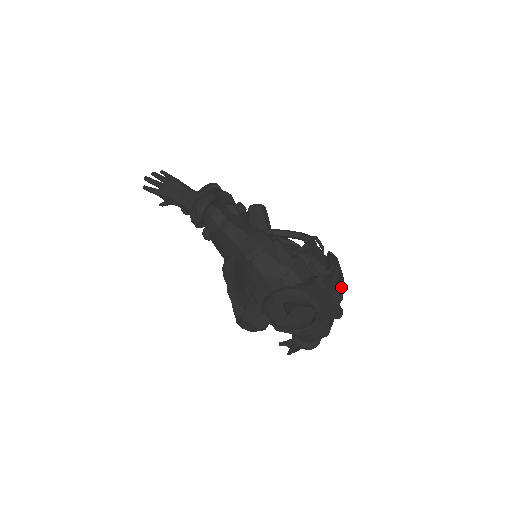
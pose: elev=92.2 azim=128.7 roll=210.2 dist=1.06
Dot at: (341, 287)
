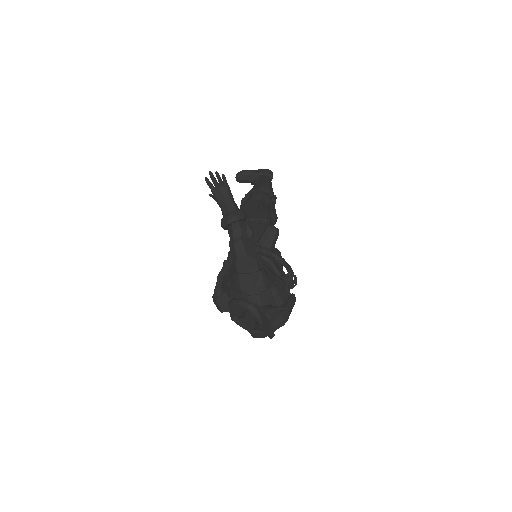
Dot at: (281, 323)
